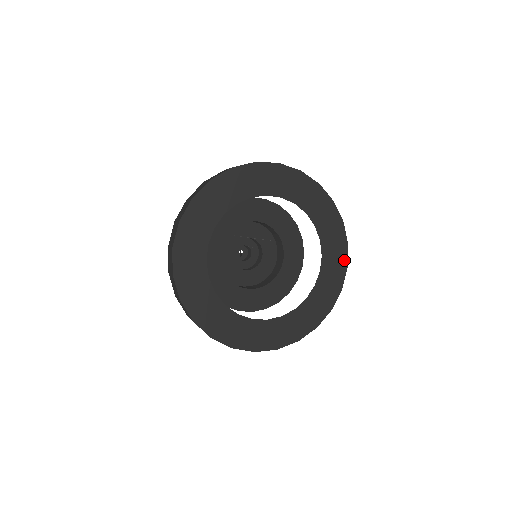
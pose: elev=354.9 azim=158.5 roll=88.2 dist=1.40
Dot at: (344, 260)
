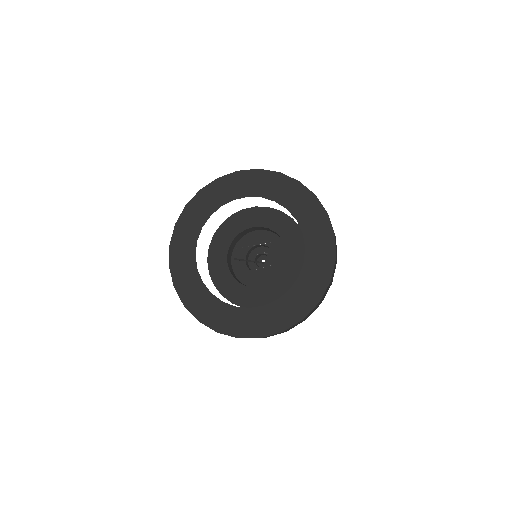
Dot at: (329, 230)
